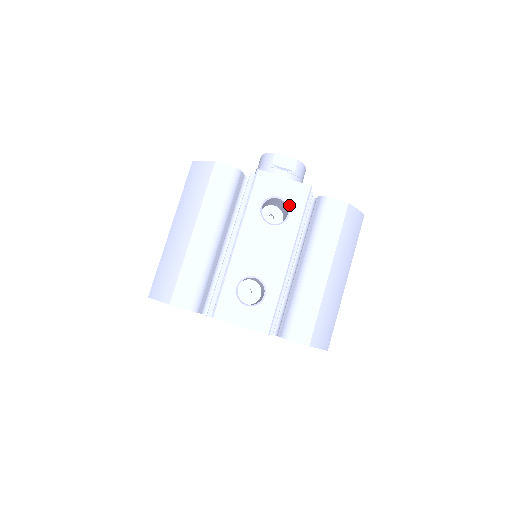
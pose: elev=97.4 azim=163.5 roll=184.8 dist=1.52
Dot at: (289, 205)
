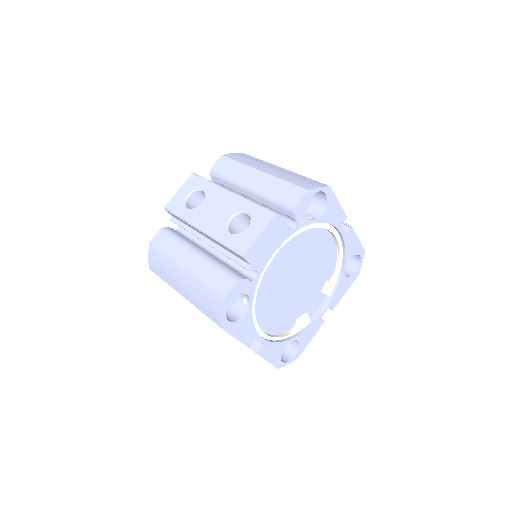
Dot at: (196, 189)
